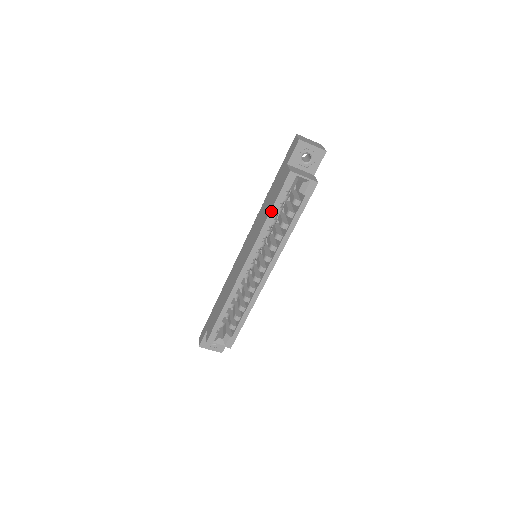
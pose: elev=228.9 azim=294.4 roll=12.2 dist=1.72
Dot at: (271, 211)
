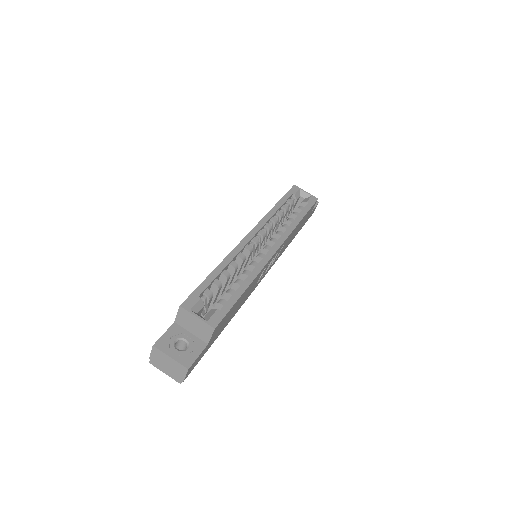
Dot at: (278, 202)
